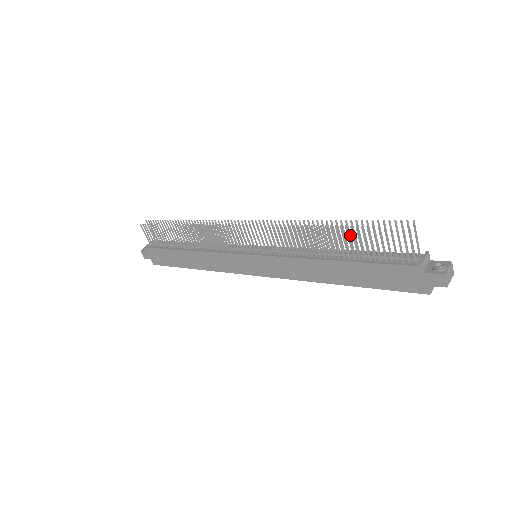
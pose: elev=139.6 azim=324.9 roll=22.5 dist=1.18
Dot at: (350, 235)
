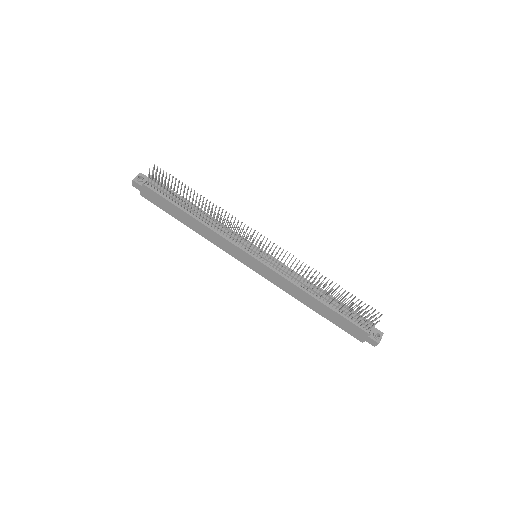
Dot at: occluded
